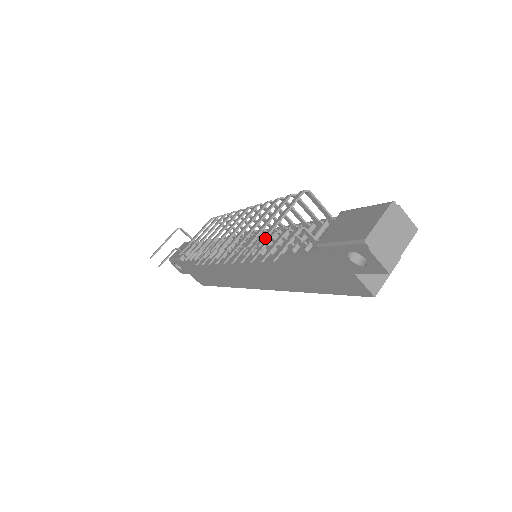
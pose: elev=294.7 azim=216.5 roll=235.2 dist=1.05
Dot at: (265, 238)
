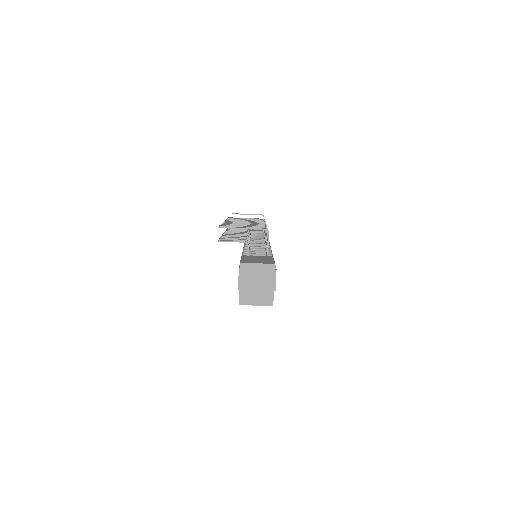
Dot at: (224, 227)
